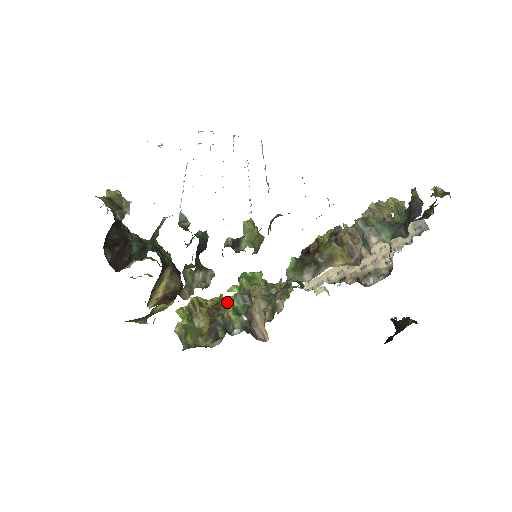
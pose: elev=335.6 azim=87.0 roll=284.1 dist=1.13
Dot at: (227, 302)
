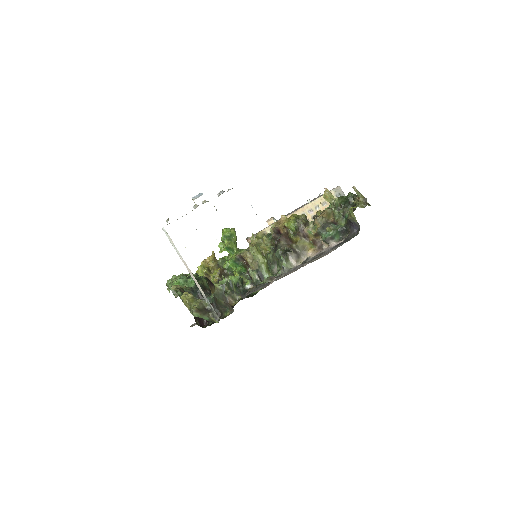
Dot at: (229, 266)
